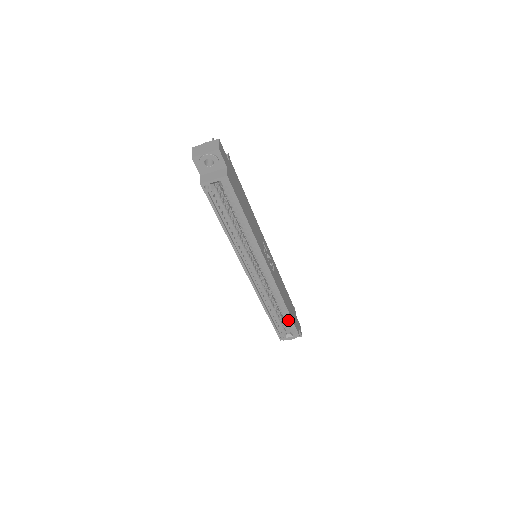
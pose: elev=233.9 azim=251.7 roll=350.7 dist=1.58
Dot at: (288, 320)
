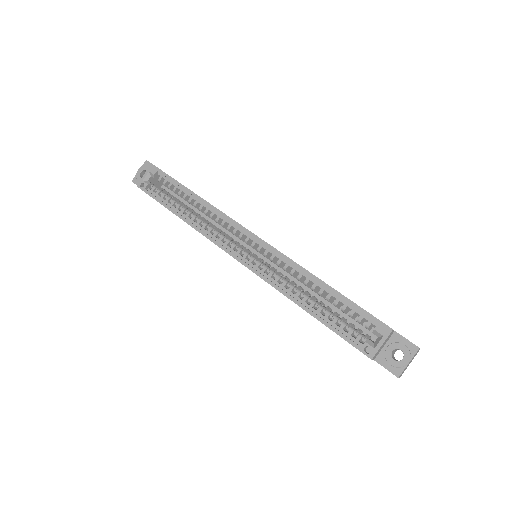
Dot at: (351, 311)
